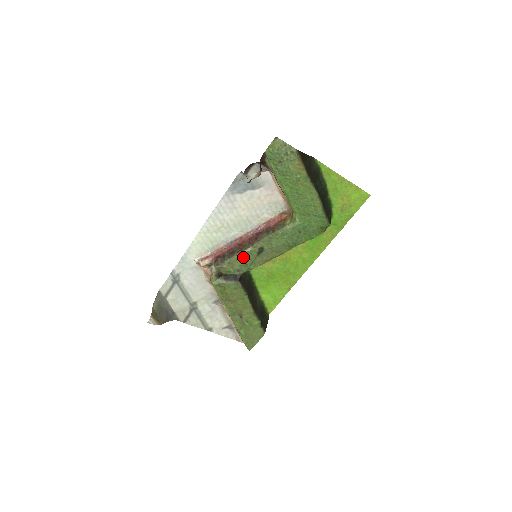
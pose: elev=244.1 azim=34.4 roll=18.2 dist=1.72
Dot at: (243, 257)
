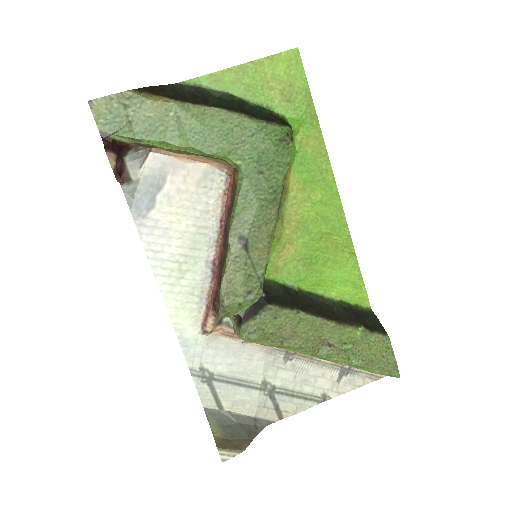
Dot at: (233, 271)
